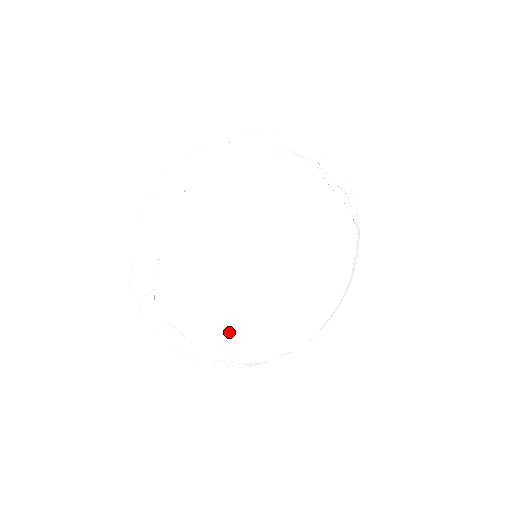
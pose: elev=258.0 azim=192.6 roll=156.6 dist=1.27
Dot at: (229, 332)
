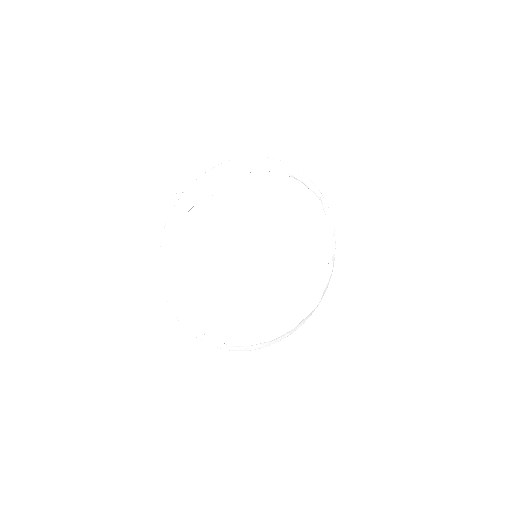
Dot at: (205, 281)
